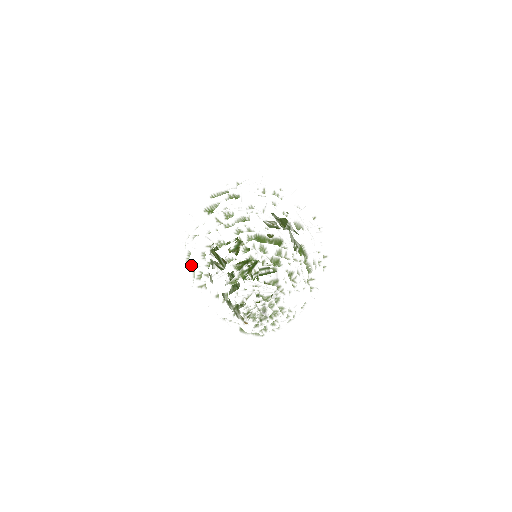
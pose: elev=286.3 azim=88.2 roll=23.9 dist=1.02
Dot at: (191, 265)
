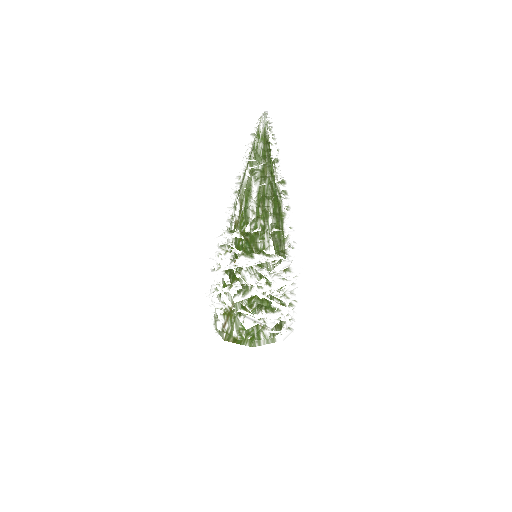
Dot at: (225, 231)
